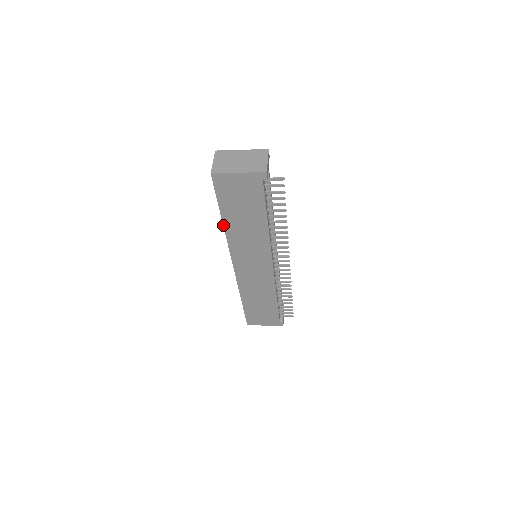
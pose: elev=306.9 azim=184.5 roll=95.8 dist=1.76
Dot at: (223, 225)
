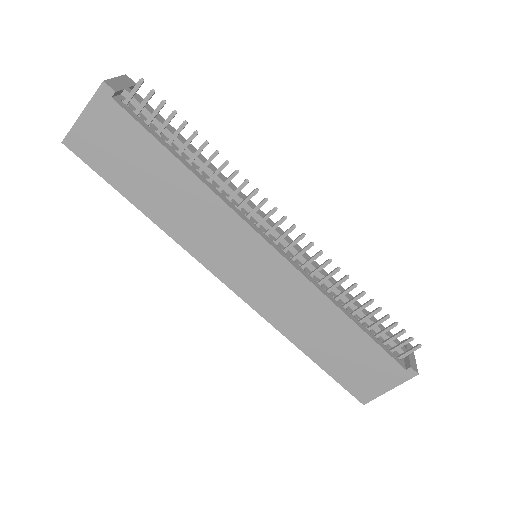
Dot at: occluded
